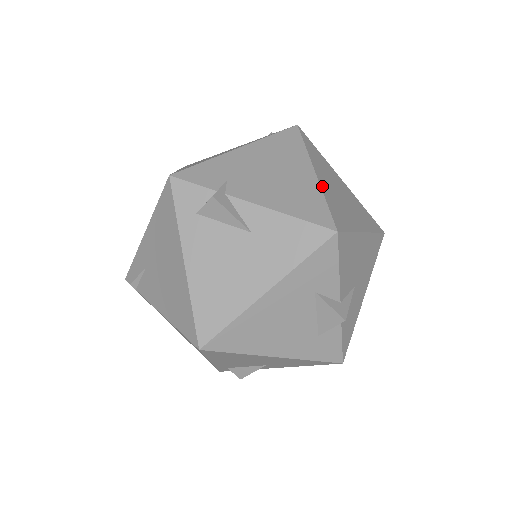
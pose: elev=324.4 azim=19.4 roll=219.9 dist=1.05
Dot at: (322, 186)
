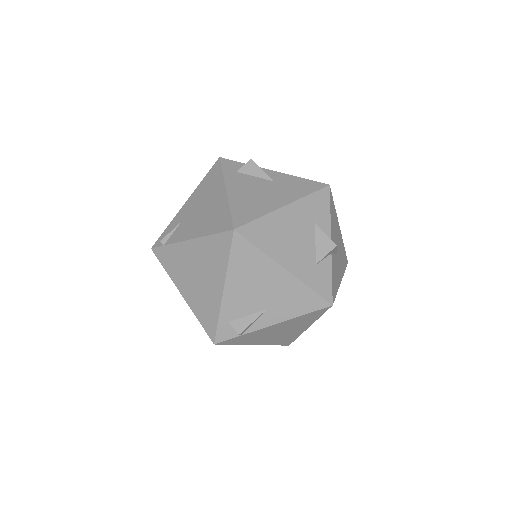
Dot at: occluded
